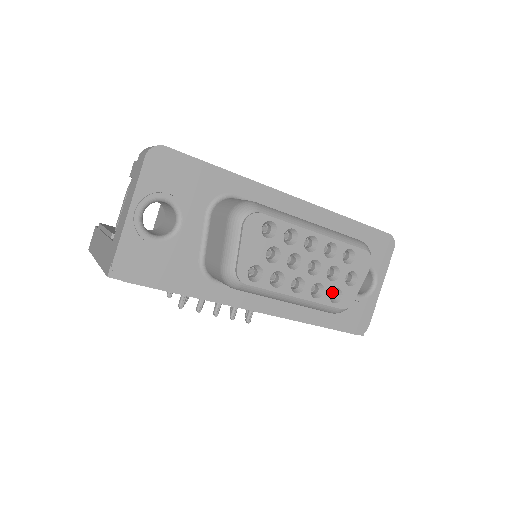
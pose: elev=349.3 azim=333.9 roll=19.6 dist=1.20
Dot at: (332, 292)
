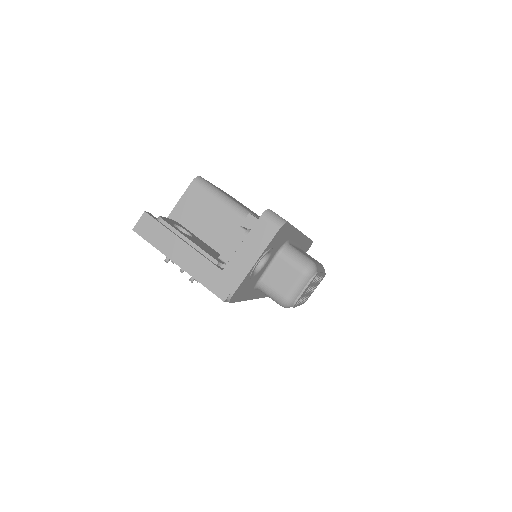
Dot at: occluded
